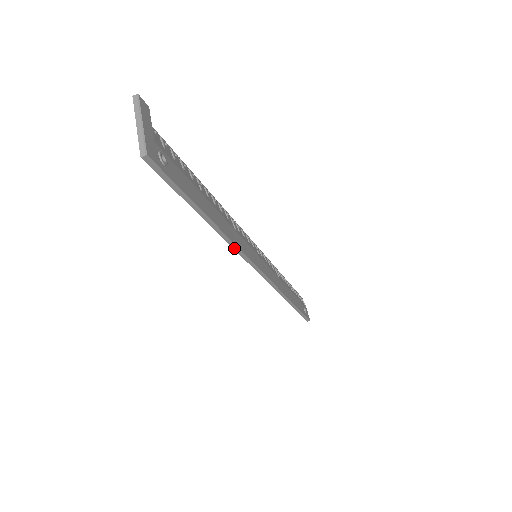
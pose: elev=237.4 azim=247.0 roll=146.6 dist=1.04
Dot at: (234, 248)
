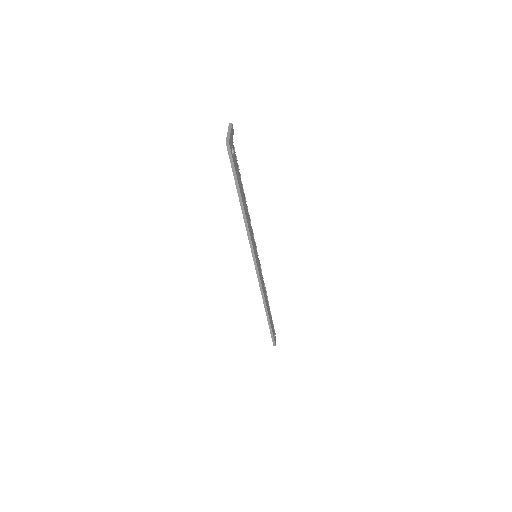
Dot at: (247, 232)
